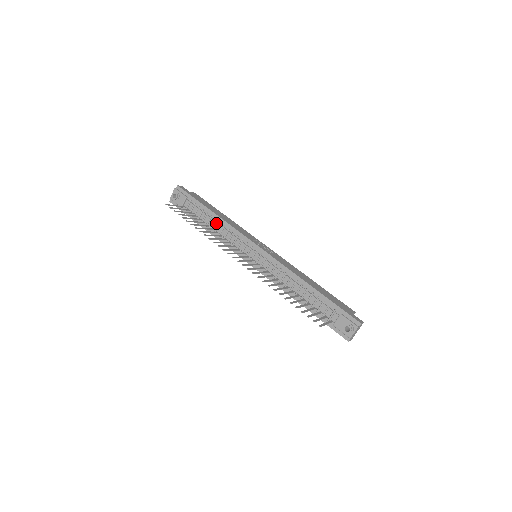
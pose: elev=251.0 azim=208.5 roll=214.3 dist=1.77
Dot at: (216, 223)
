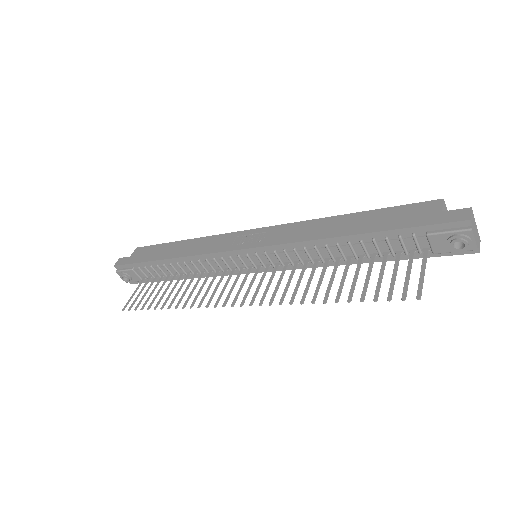
Dot at: (183, 266)
